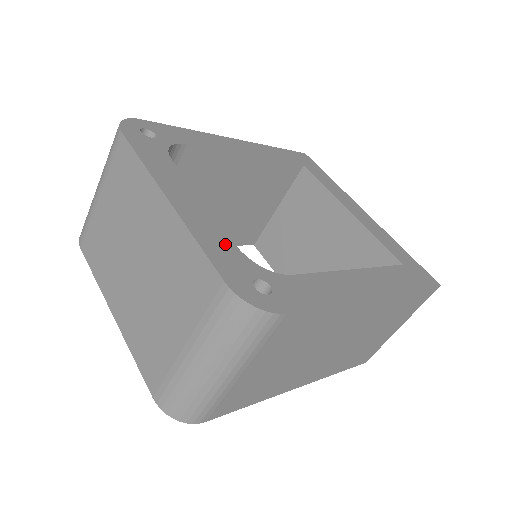
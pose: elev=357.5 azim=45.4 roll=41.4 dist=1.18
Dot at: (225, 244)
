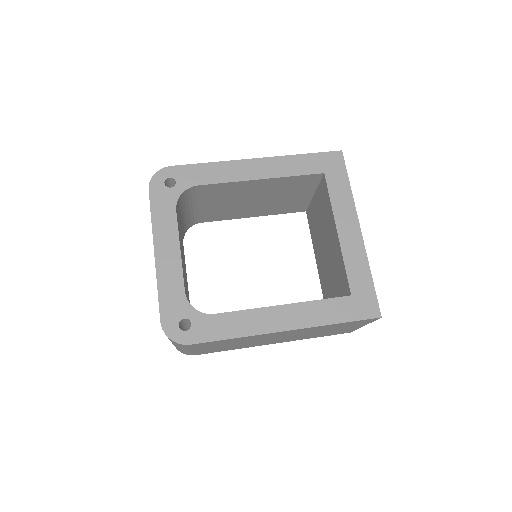
Dot at: (177, 291)
